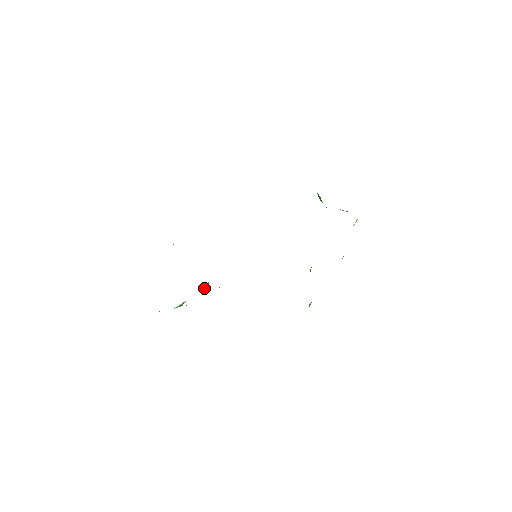
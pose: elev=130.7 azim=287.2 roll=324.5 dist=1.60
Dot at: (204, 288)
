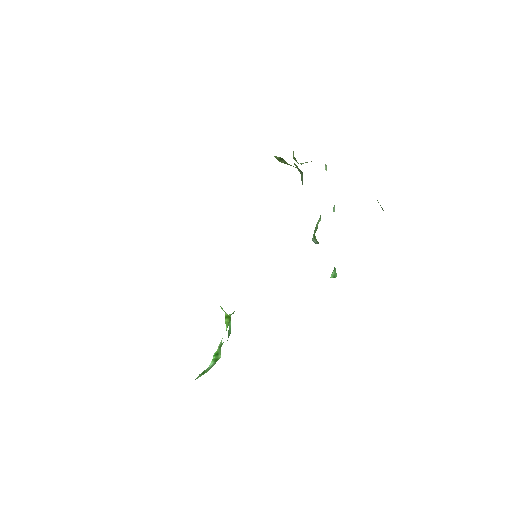
Dot at: (225, 323)
